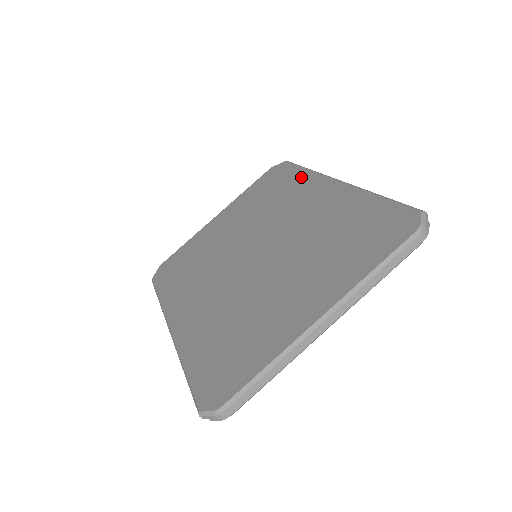
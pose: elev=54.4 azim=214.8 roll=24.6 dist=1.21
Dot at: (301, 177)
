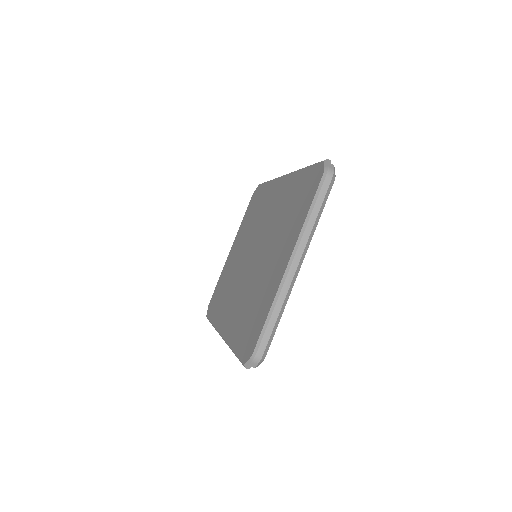
Dot at: (267, 188)
